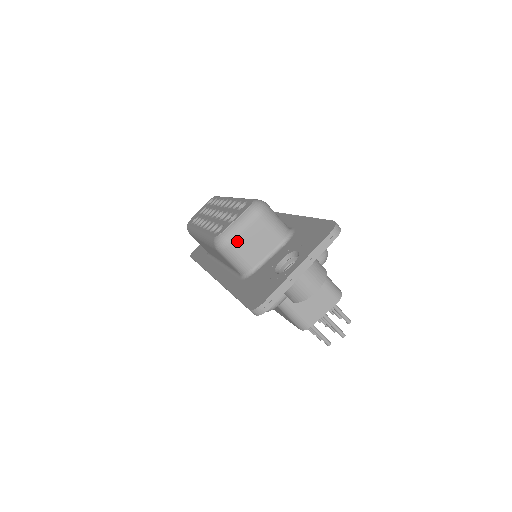
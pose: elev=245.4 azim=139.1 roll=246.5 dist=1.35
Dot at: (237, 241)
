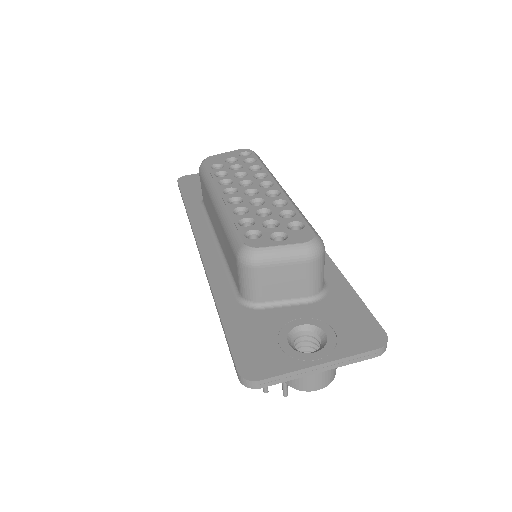
Dot at: (267, 269)
